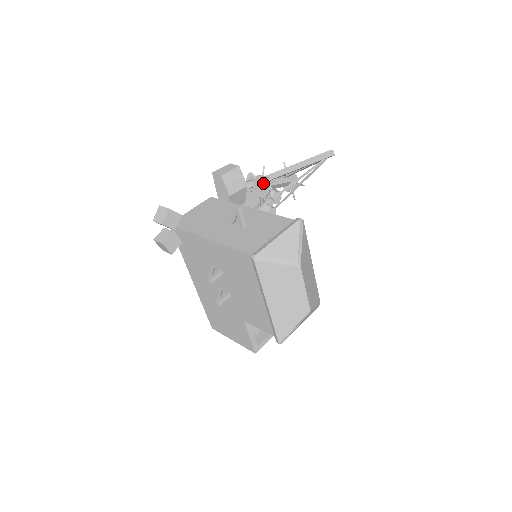
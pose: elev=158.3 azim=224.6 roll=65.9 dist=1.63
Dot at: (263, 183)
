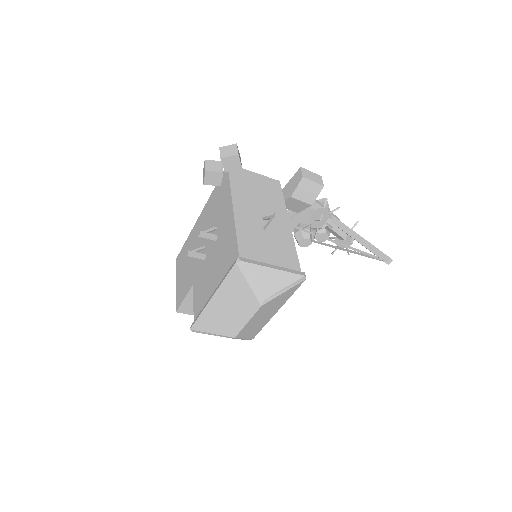
Dot at: (324, 217)
